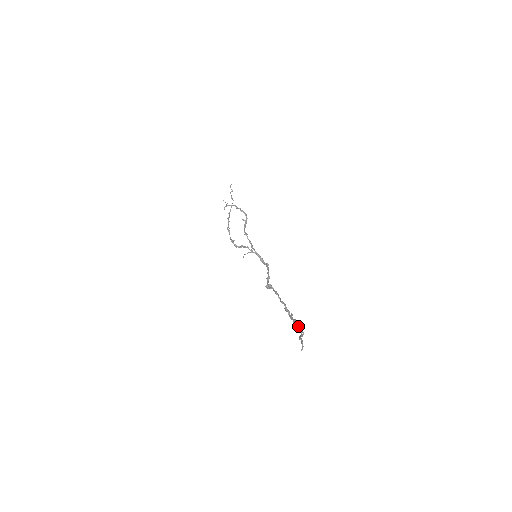
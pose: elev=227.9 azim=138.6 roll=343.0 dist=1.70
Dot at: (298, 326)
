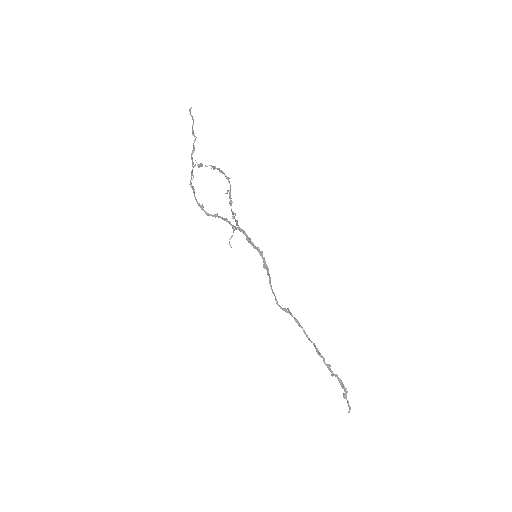
Dot at: (342, 385)
